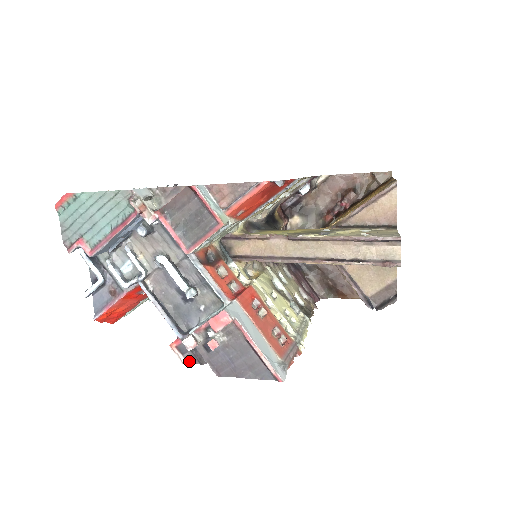
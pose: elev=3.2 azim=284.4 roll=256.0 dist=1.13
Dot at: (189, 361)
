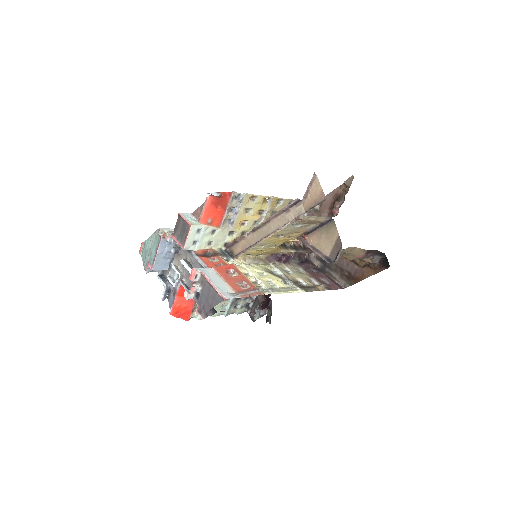
Dot at: (204, 317)
